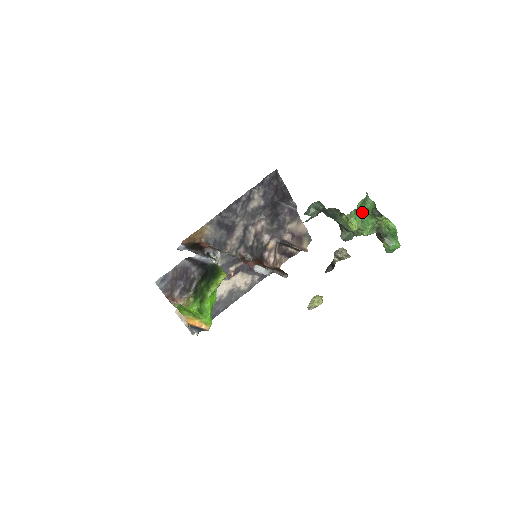
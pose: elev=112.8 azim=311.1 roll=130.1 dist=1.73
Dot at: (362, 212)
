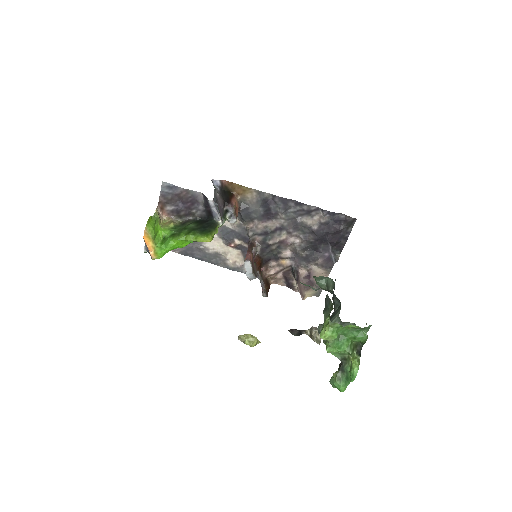
Dot at: (348, 333)
